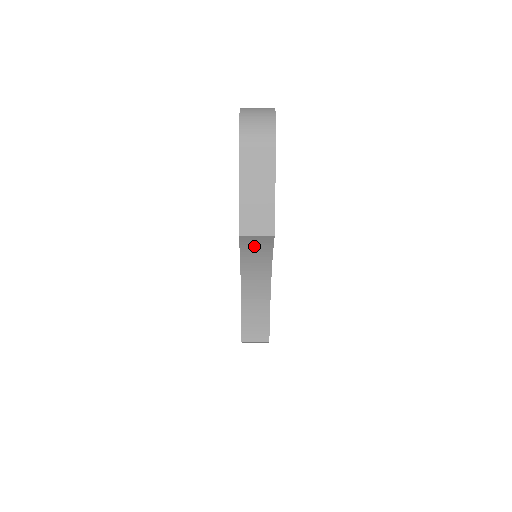
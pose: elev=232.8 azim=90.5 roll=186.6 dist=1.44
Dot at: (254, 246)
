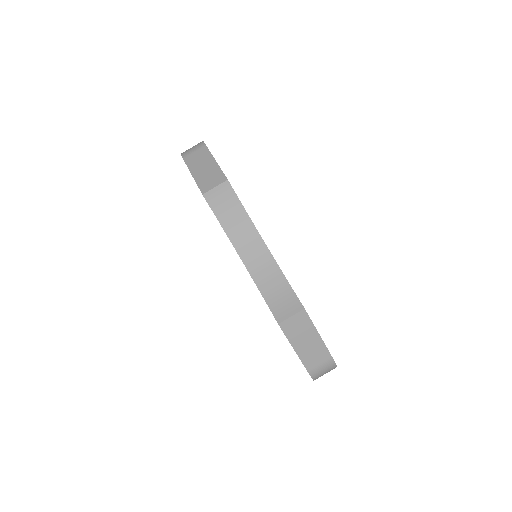
Dot at: (224, 206)
